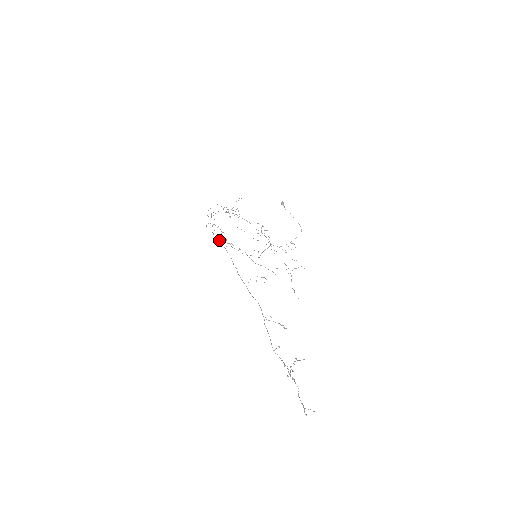
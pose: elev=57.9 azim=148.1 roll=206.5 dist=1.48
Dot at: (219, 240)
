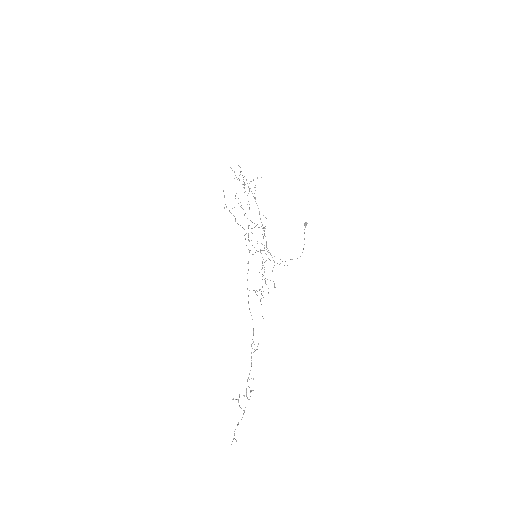
Dot at: (231, 213)
